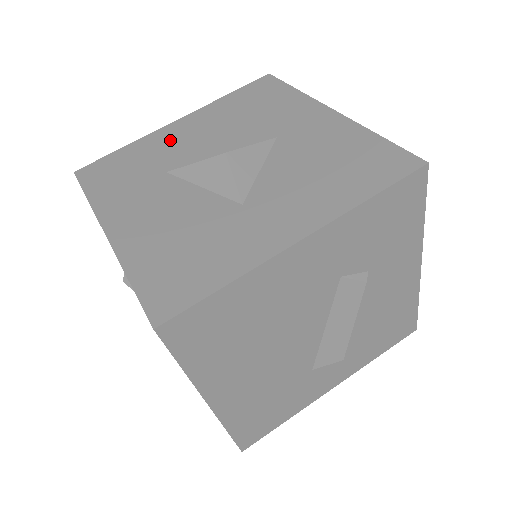
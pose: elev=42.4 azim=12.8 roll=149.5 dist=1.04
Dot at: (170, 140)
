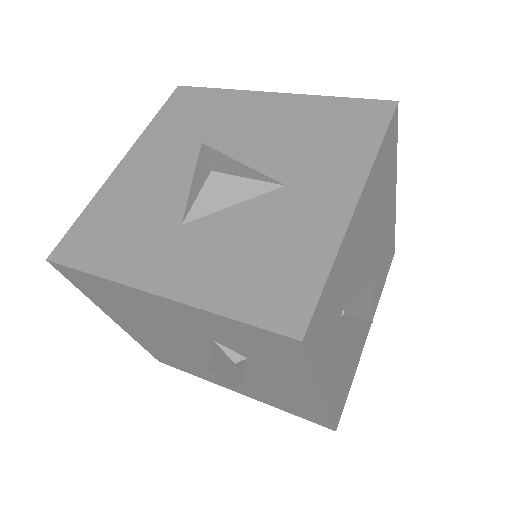
Dot at: (245, 111)
